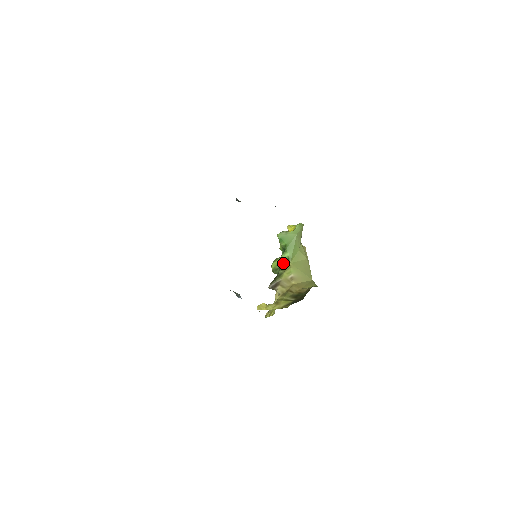
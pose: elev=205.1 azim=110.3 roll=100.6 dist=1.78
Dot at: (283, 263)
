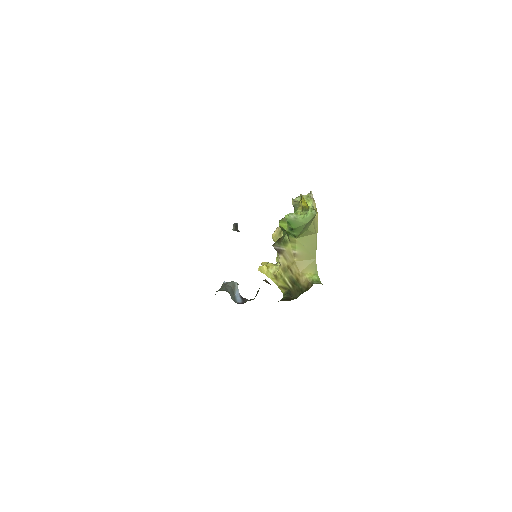
Dot at: (289, 233)
